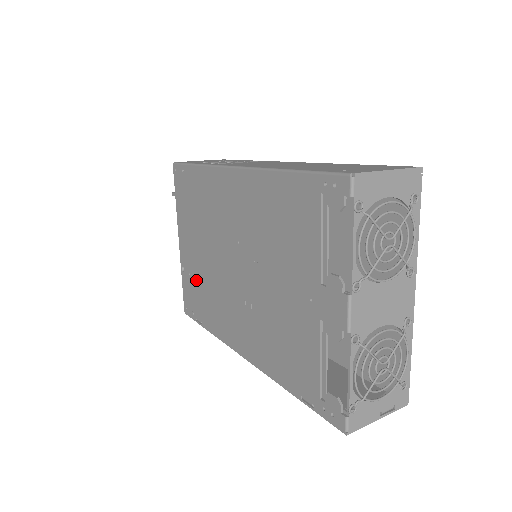
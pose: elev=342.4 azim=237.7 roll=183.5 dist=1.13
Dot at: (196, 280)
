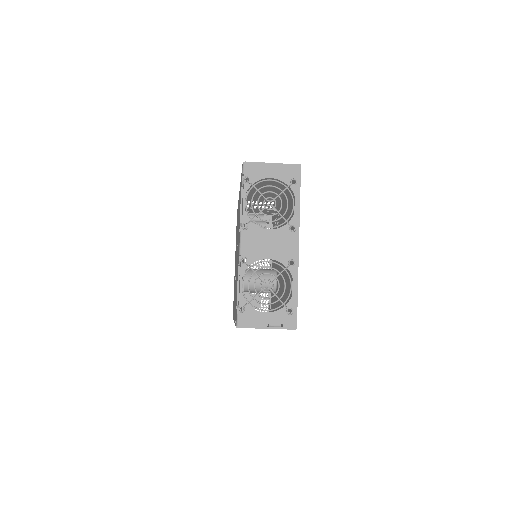
Dot at: (234, 285)
